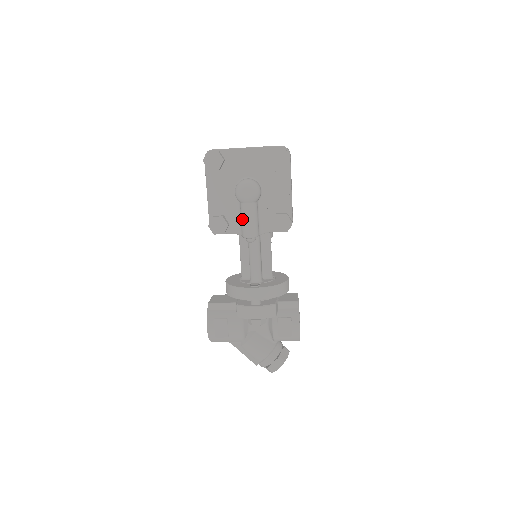
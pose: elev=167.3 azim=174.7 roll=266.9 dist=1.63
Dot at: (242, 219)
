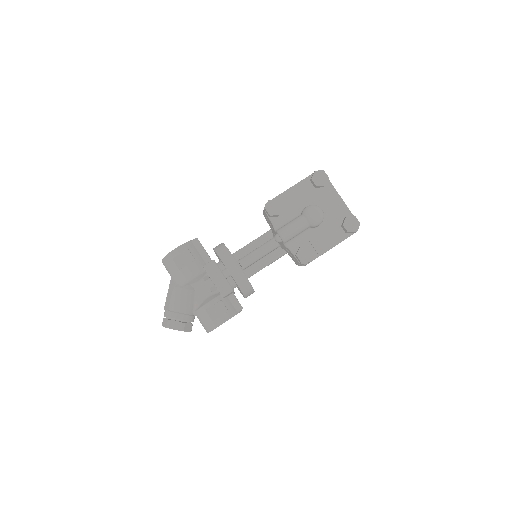
Dot at: (291, 222)
